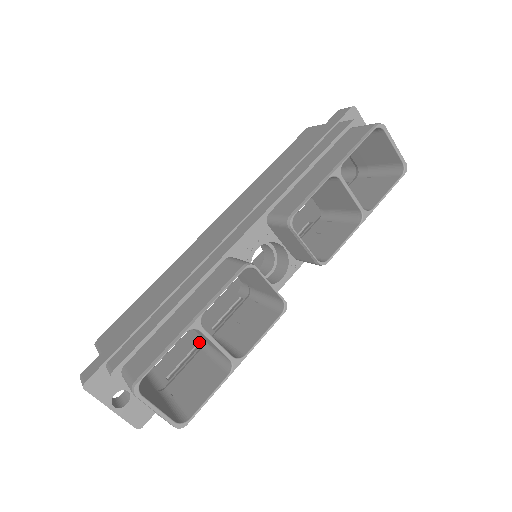
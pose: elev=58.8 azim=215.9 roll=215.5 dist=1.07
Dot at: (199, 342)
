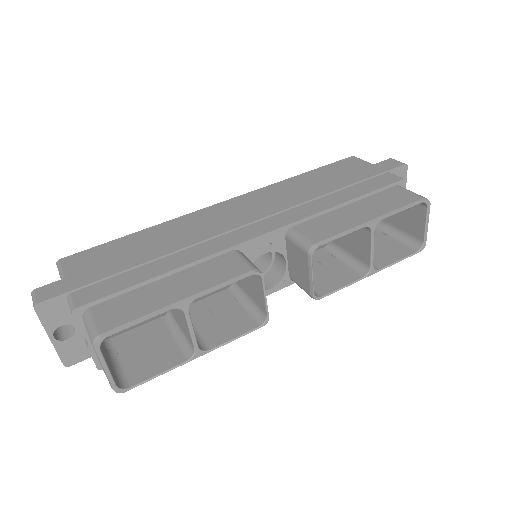
Dot at: occluded
